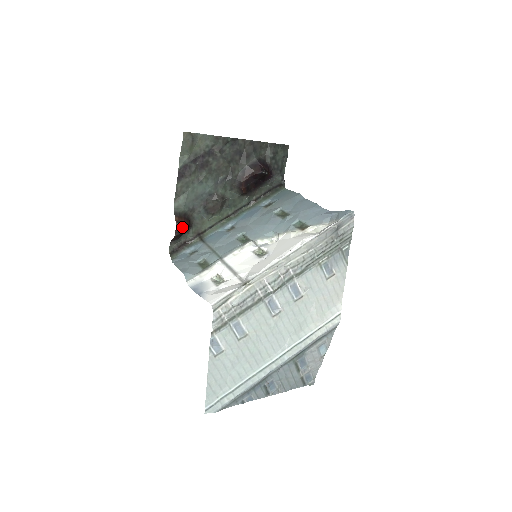
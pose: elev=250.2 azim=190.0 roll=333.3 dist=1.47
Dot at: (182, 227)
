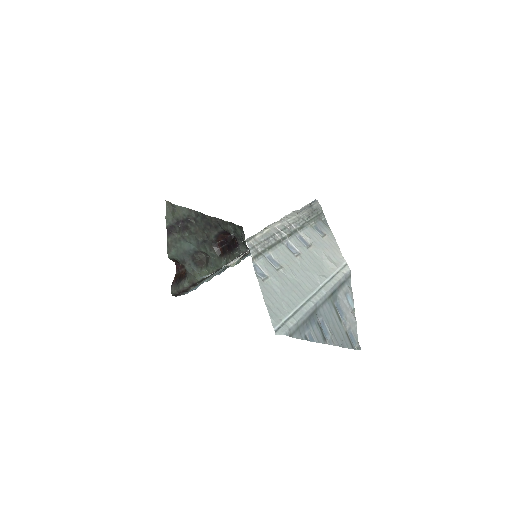
Dot at: (181, 265)
